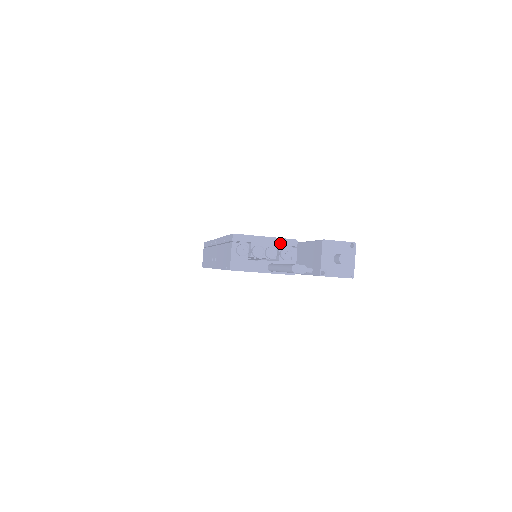
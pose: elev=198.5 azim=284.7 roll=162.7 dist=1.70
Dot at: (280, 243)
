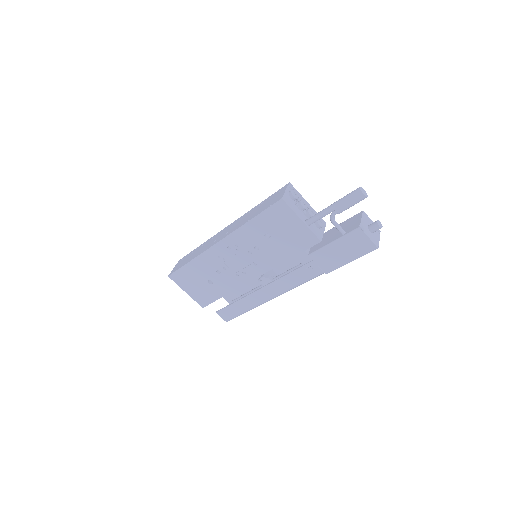
Dot at: occluded
